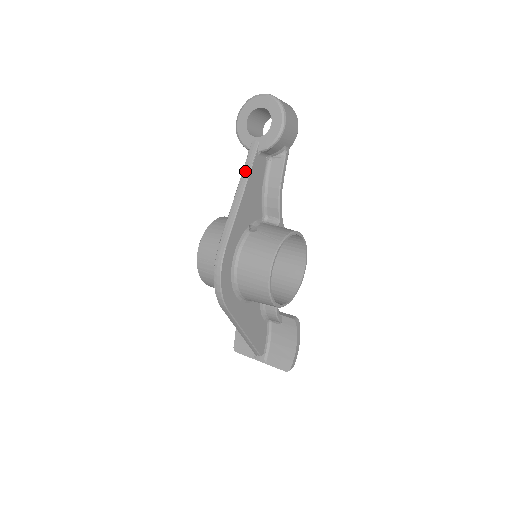
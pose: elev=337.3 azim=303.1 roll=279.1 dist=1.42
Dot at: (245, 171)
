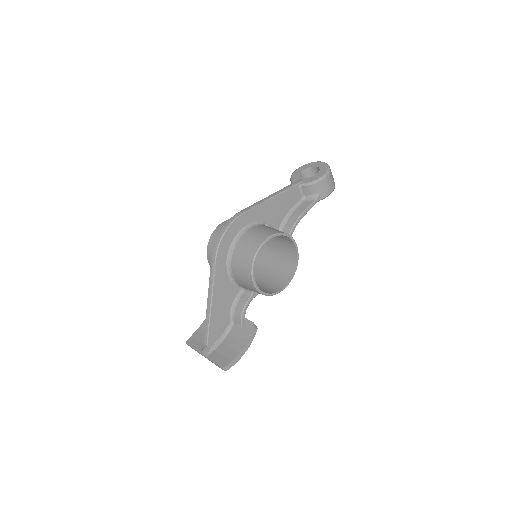
Dot at: (285, 188)
